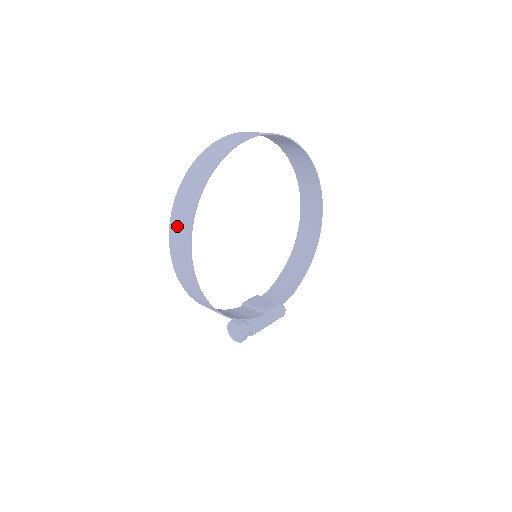
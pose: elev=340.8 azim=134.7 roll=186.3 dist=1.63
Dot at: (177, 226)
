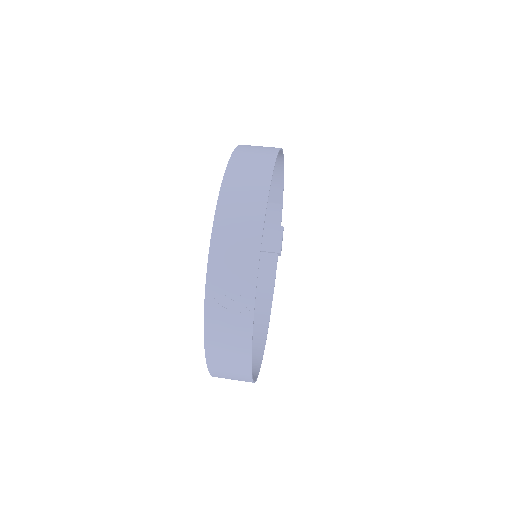
Dot at: occluded
